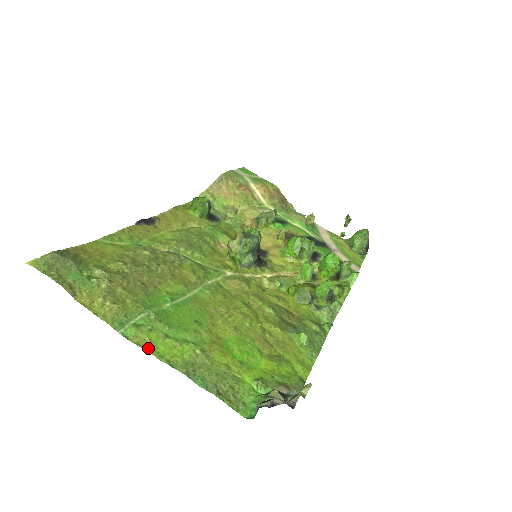
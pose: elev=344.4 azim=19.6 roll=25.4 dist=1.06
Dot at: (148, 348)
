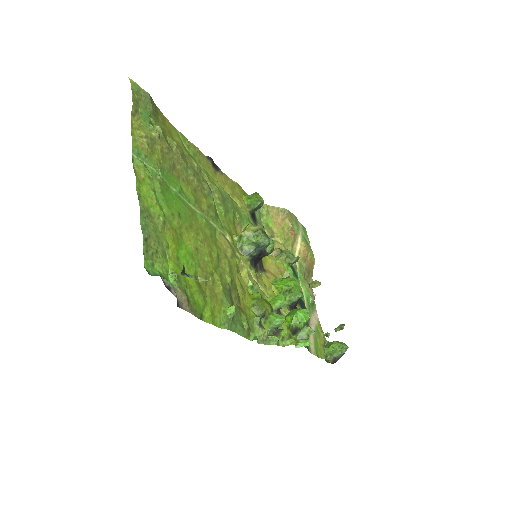
Dot at: (138, 177)
